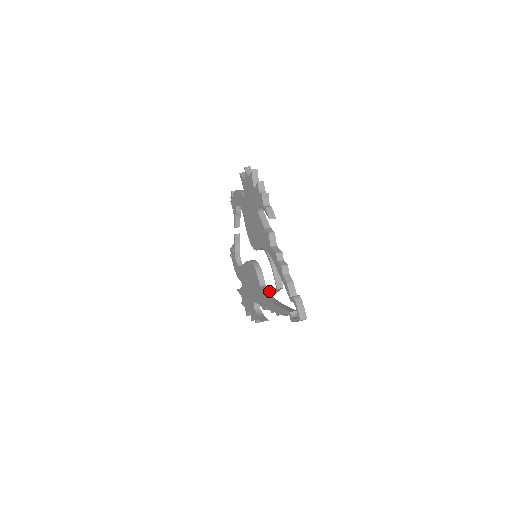
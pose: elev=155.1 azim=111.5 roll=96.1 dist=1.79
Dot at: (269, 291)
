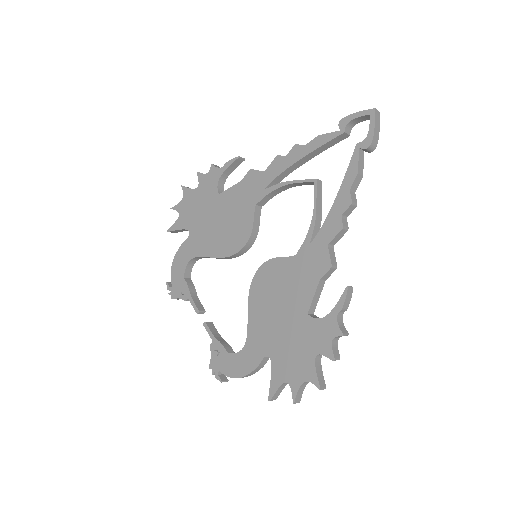
Dot at: (311, 225)
